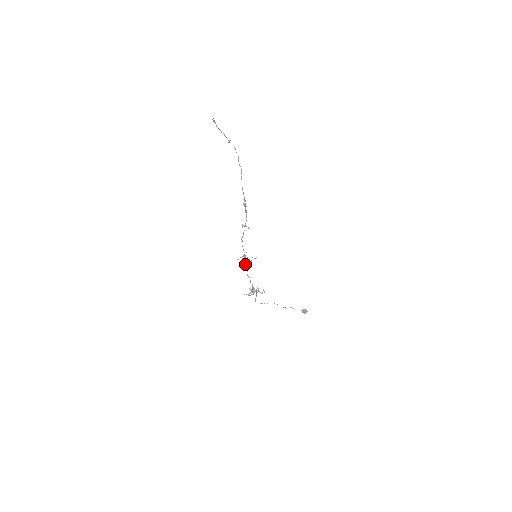
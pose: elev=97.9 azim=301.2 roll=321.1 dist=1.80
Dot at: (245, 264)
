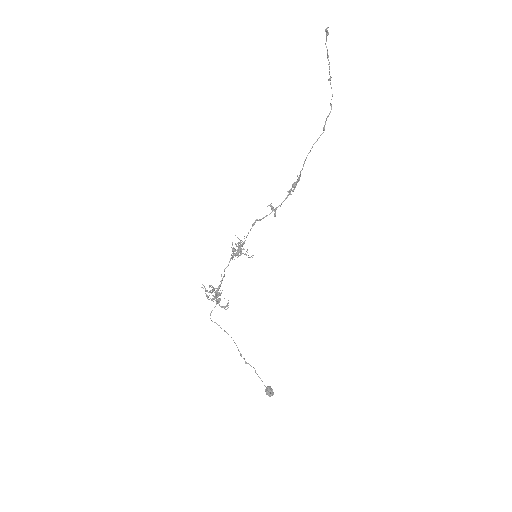
Dot at: (234, 253)
